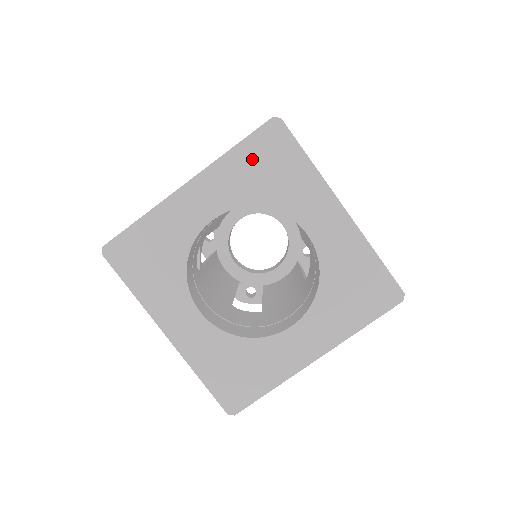
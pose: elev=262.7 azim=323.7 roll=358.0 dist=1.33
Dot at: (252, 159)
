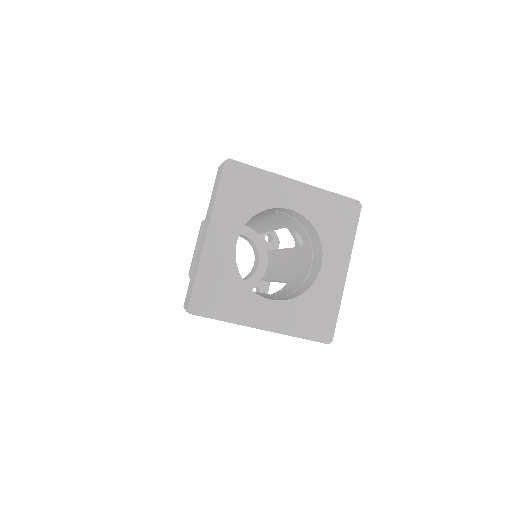
Dot at: (334, 206)
